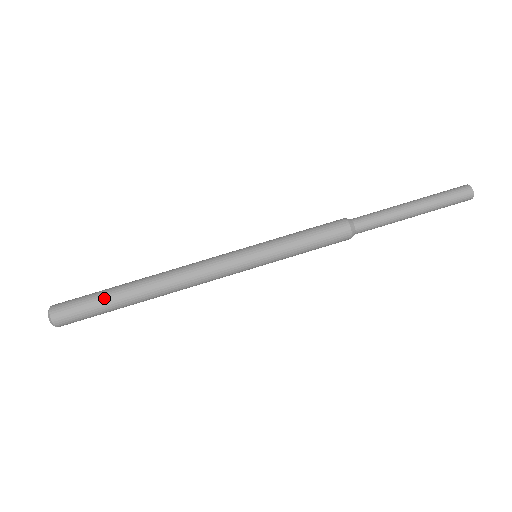
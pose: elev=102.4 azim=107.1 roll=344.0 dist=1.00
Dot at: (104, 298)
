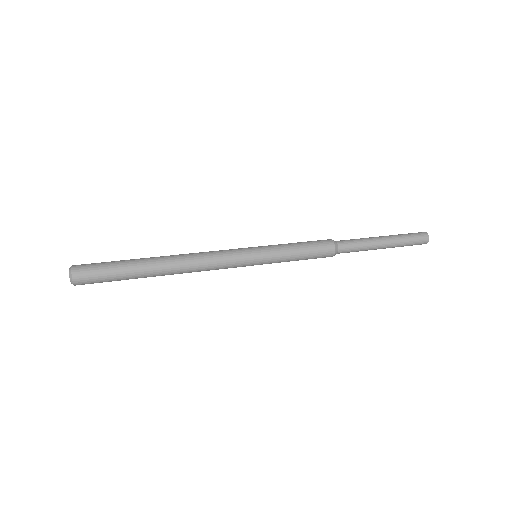
Dot at: occluded
